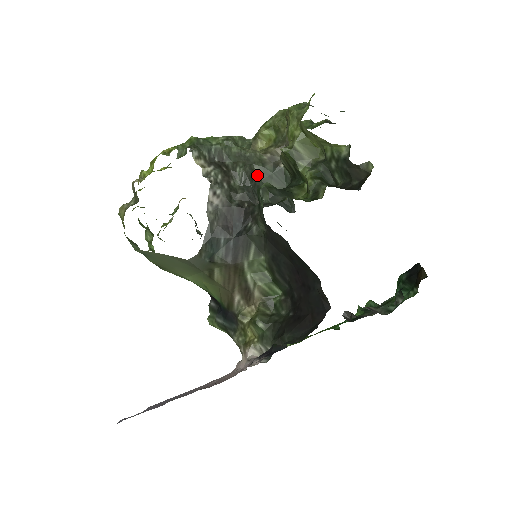
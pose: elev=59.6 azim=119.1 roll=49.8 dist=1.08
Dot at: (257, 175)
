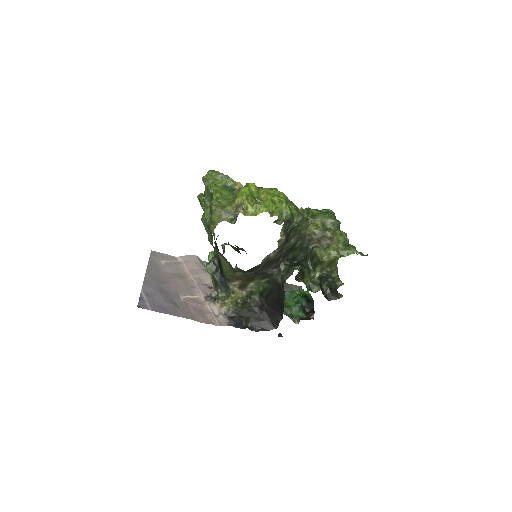
Dot at: (297, 245)
